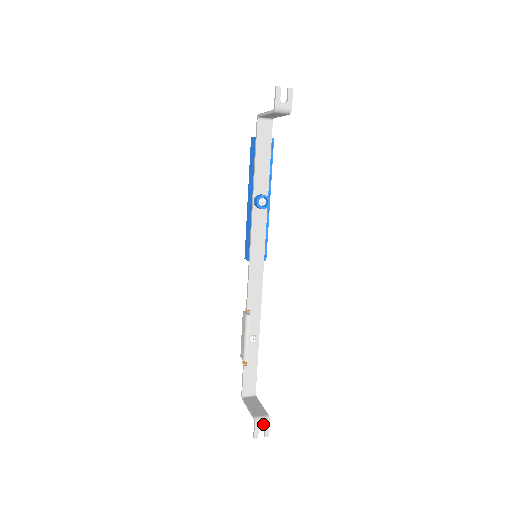
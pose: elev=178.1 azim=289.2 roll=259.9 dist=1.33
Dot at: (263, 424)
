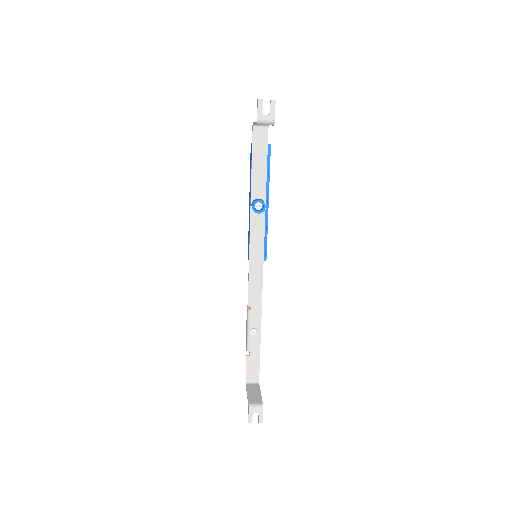
Dot at: (257, 411)
